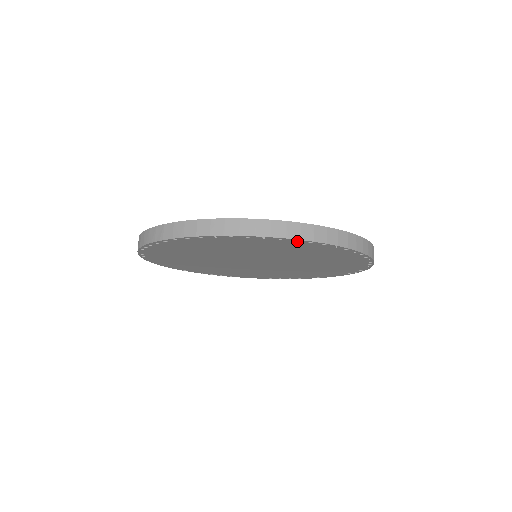
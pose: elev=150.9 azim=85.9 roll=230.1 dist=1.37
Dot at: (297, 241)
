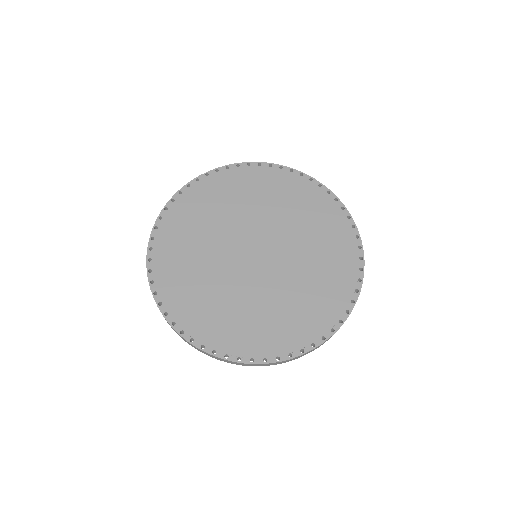
Dot at: occluded
